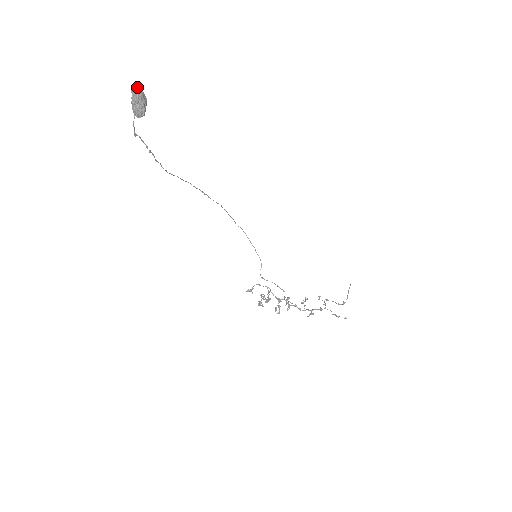
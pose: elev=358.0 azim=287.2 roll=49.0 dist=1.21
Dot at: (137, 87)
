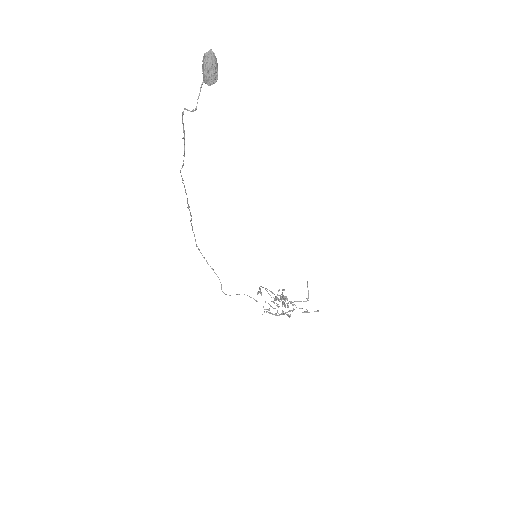
Dot at: occluded
